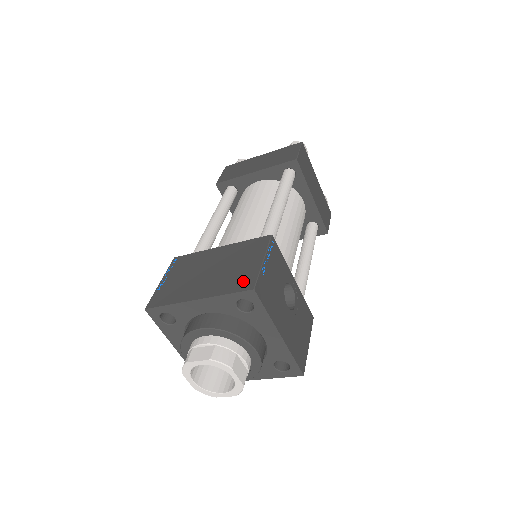
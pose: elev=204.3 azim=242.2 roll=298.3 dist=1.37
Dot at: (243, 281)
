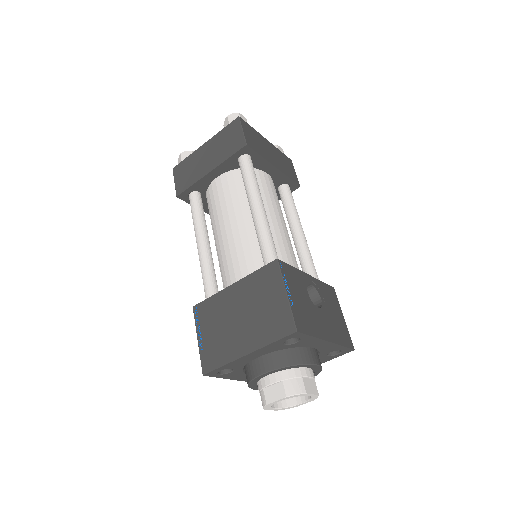
Dot at: (281, 324)
